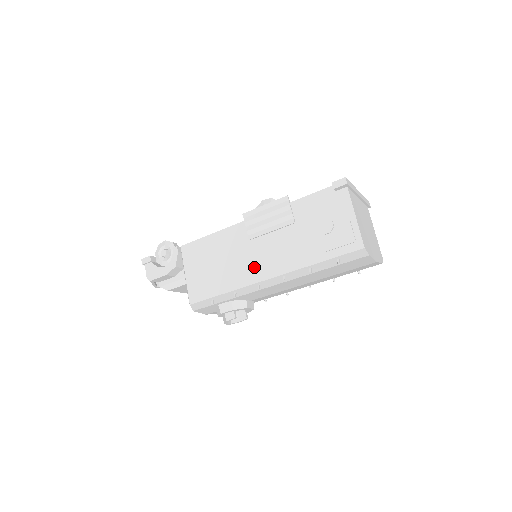
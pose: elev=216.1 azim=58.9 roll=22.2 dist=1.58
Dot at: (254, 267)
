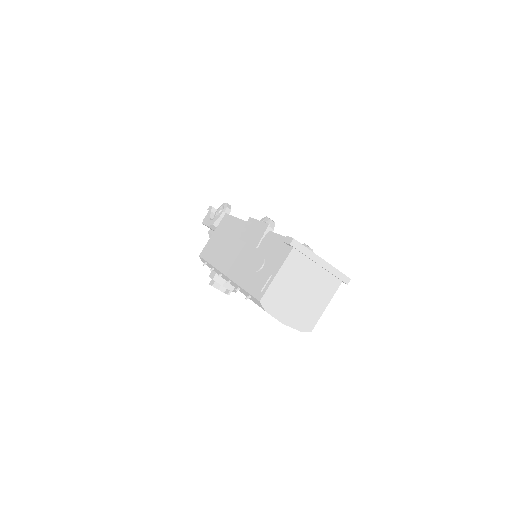
Dot at: (227, 260)
